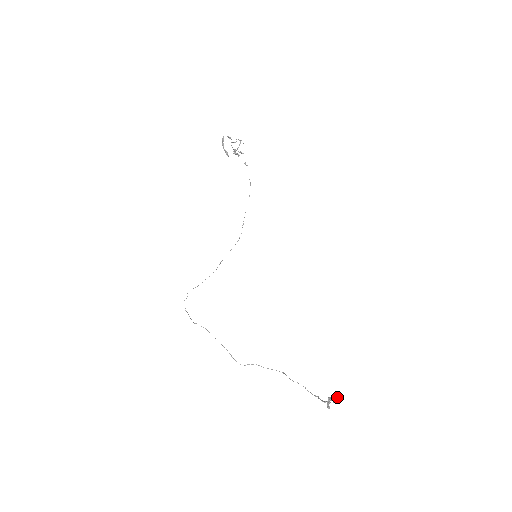
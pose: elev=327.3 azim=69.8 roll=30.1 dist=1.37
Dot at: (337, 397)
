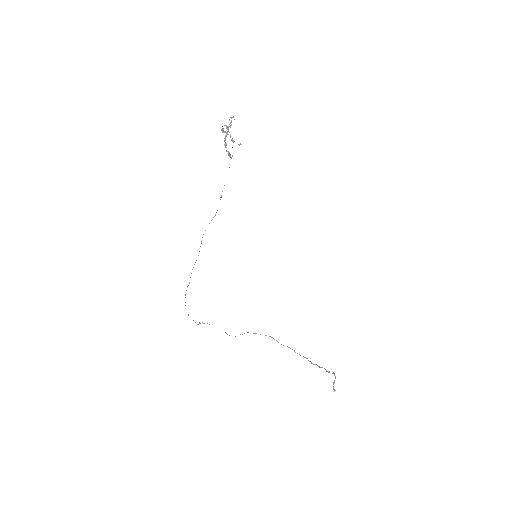
Dot at: (334, 373)
